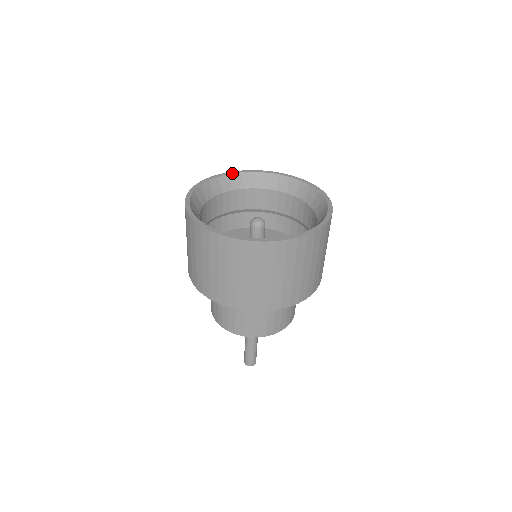
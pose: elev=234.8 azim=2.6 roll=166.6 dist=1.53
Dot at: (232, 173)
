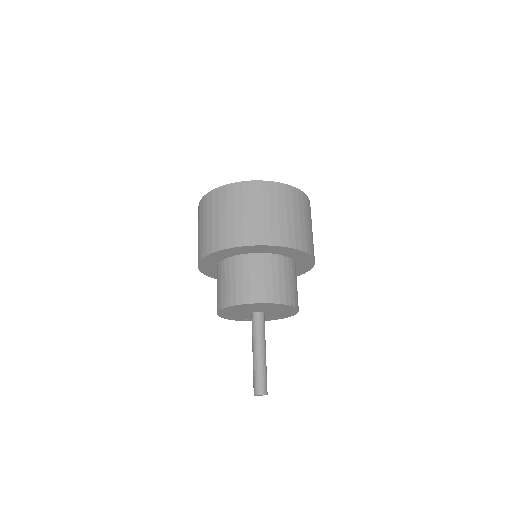
Dot at: occluded
